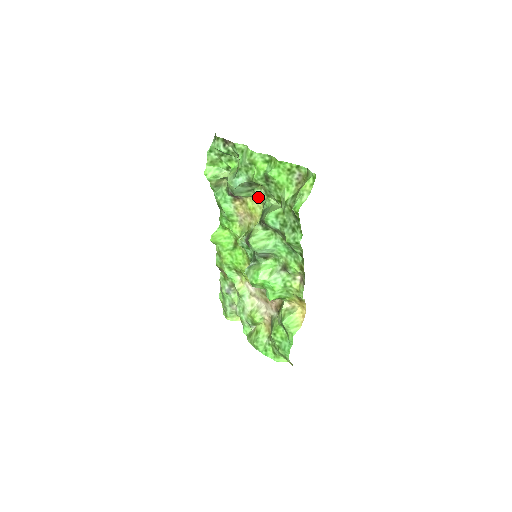
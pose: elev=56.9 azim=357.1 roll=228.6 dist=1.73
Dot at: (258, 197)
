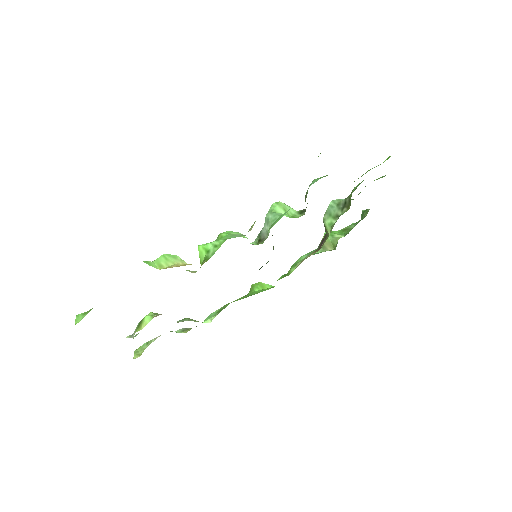
Dot at: occluded
